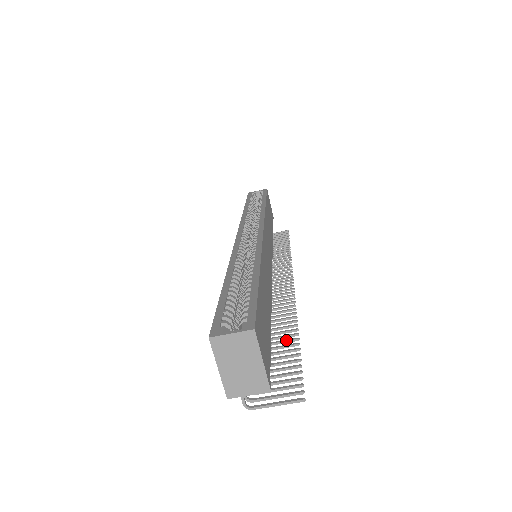
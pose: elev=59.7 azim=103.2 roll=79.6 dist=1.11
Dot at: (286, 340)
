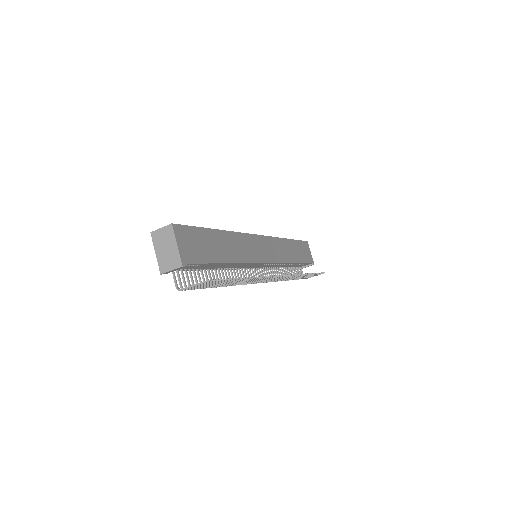
Dot at: occluded
